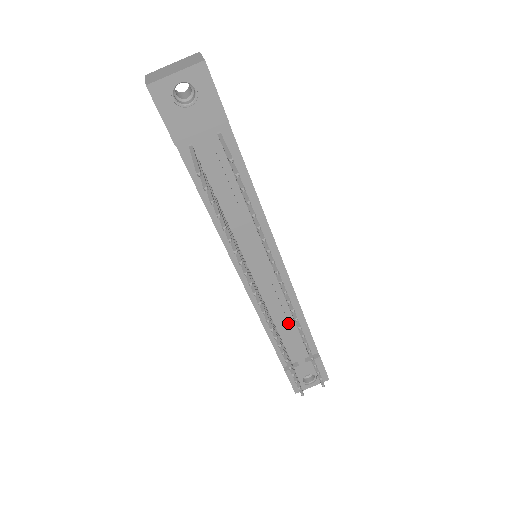
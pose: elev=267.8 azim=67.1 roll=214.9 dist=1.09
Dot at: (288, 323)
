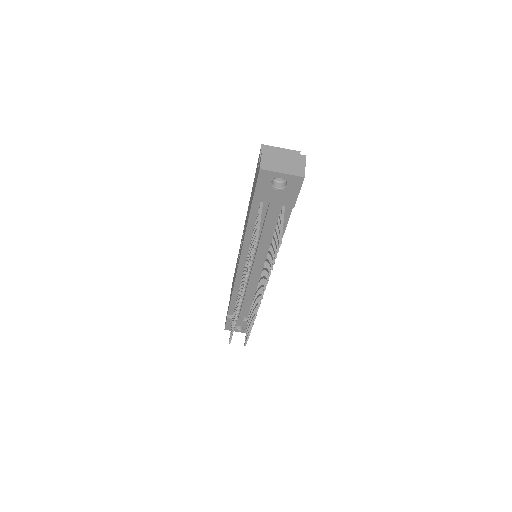
Dot at: (248, 300)
